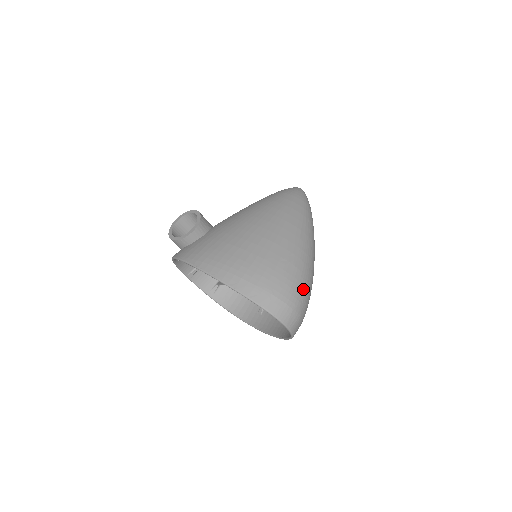
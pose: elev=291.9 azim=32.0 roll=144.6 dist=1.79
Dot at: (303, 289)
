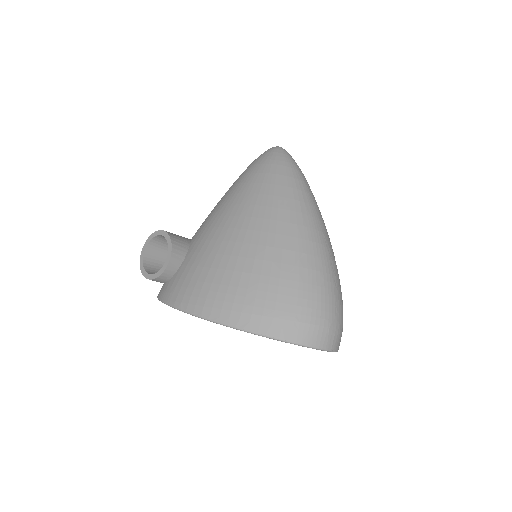
Dot at: (332, 294)
